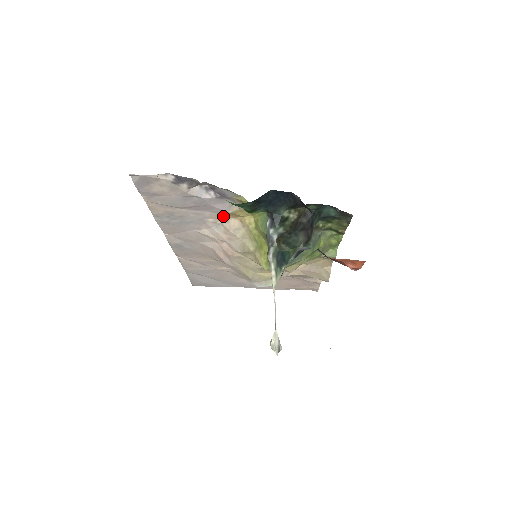
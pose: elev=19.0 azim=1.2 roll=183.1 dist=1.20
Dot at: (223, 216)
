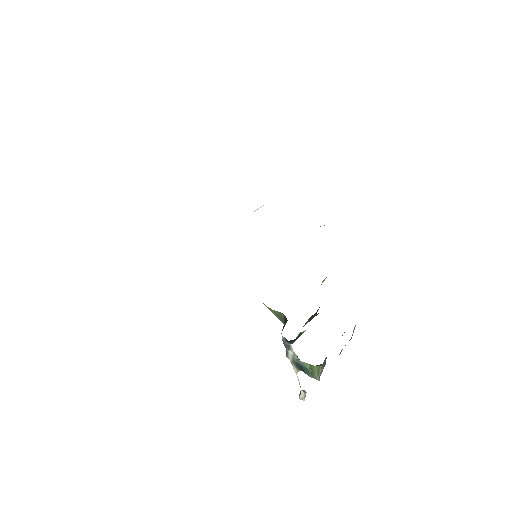
Dot at: occluded
